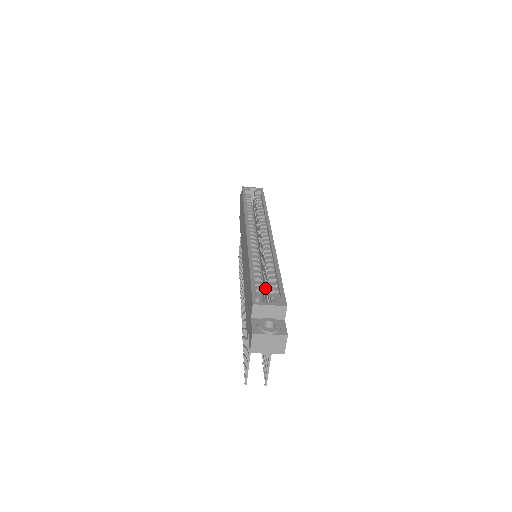
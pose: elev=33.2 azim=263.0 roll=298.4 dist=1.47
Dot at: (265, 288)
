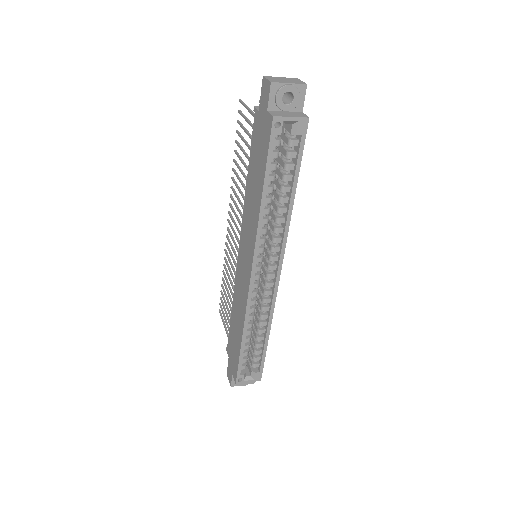
Dot at: (252, 330)
